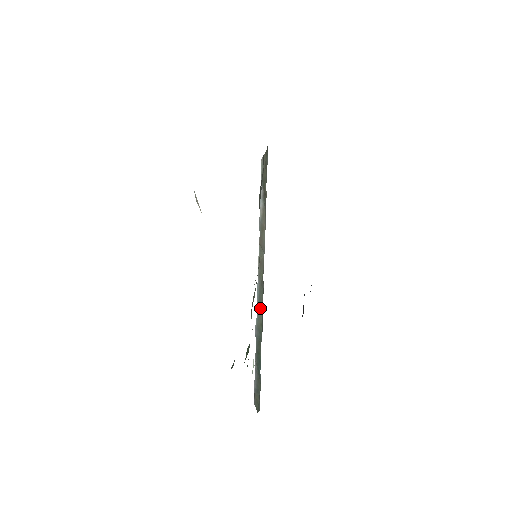
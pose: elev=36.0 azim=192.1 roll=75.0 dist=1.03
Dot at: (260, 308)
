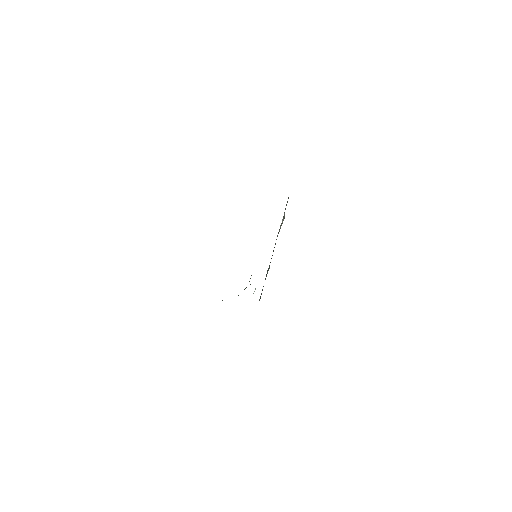
Dot at: occluded
